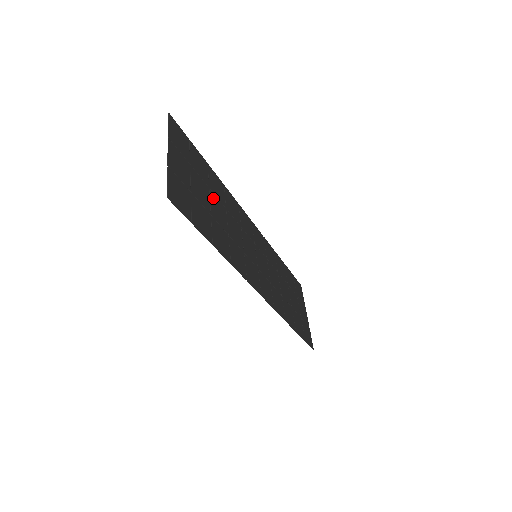
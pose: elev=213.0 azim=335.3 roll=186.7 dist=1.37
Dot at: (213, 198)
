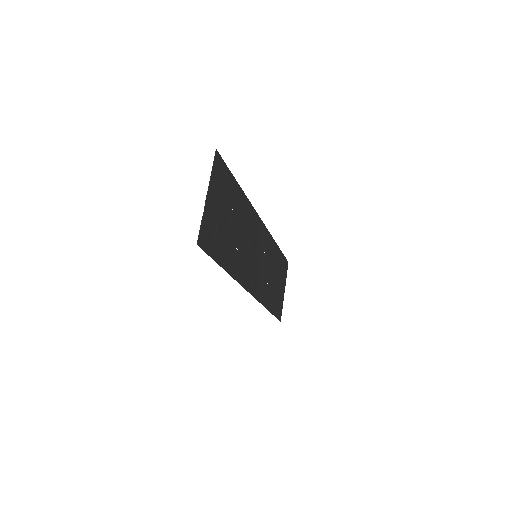
Dot at: (234, 219)
